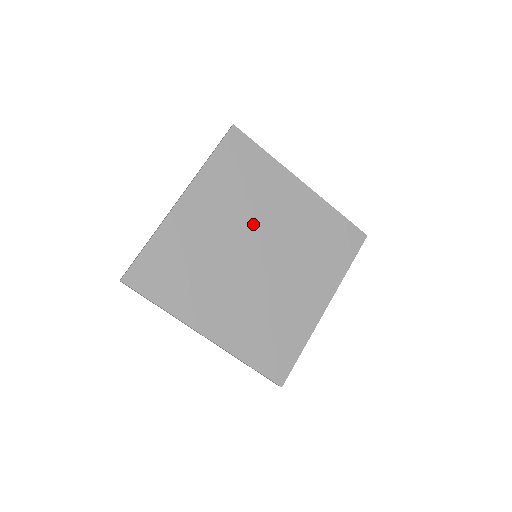
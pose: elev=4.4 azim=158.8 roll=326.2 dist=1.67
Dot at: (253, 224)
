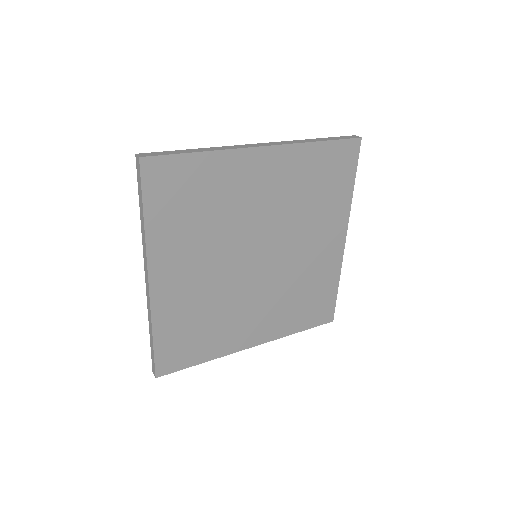
Dot at: (284, 230)
